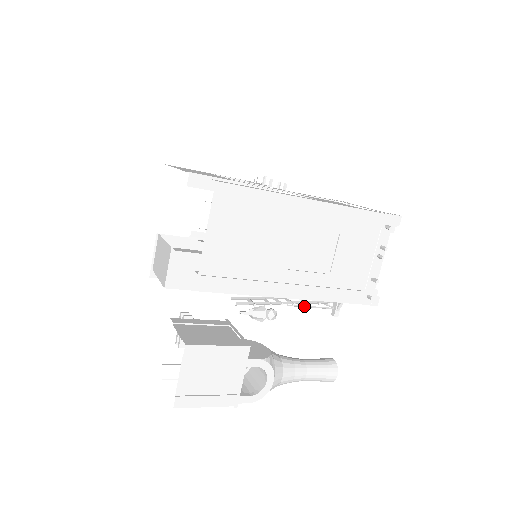
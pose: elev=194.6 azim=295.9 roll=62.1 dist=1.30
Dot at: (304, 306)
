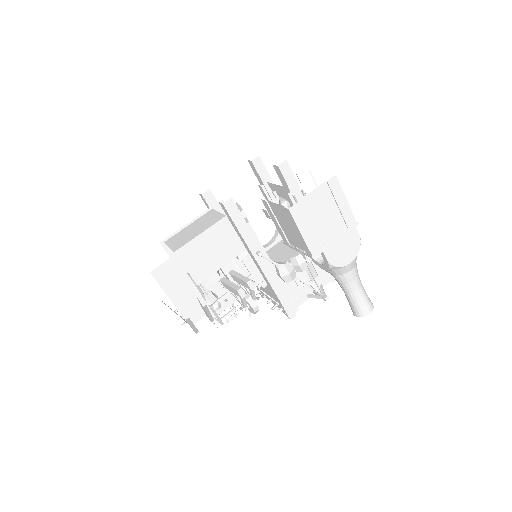
Dot at: (311, 273)
